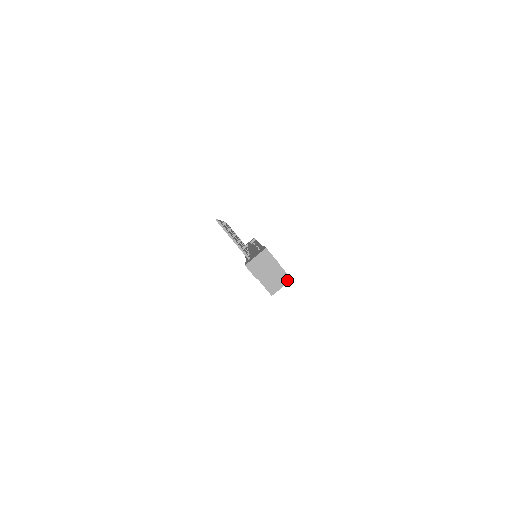
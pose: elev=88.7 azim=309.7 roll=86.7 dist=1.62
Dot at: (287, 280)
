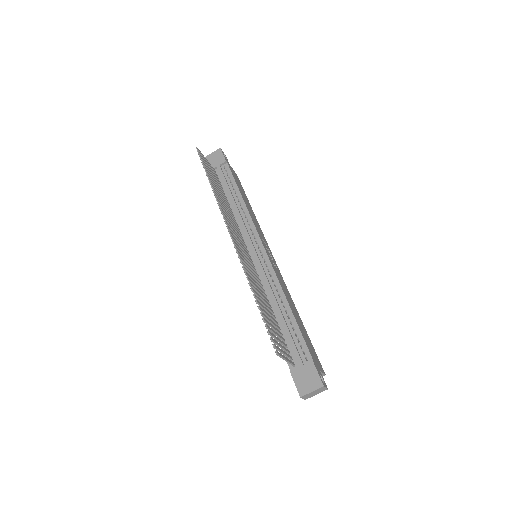
Dot at: occluded
